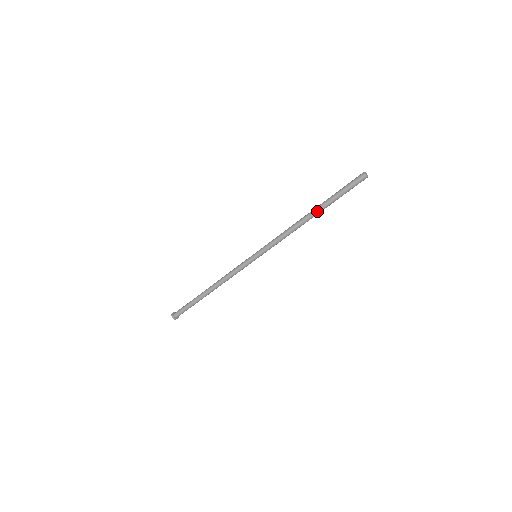
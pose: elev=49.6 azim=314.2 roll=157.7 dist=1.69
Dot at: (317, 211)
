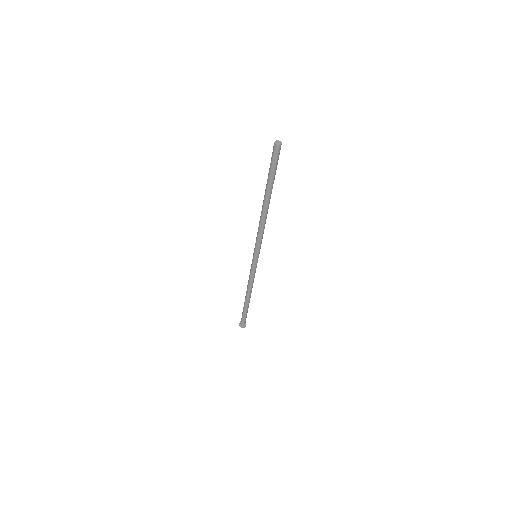
Dot at: (267, 198)
